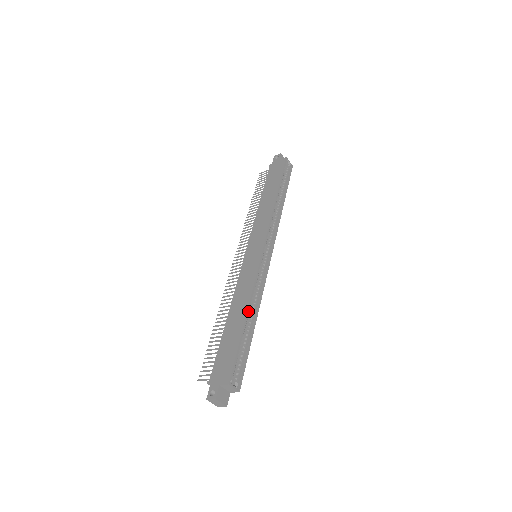
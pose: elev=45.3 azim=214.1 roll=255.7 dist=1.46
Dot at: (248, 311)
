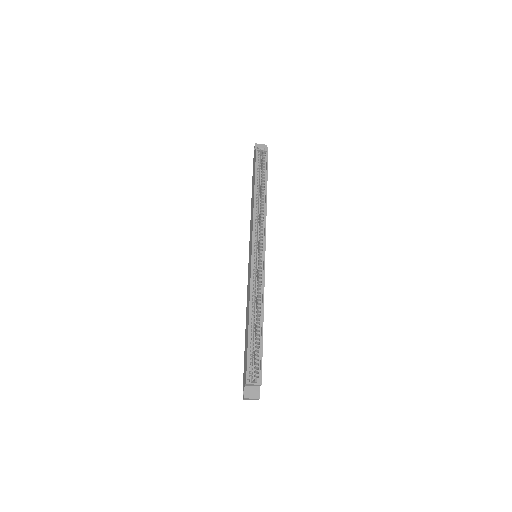
Dot at: (252, 313)
